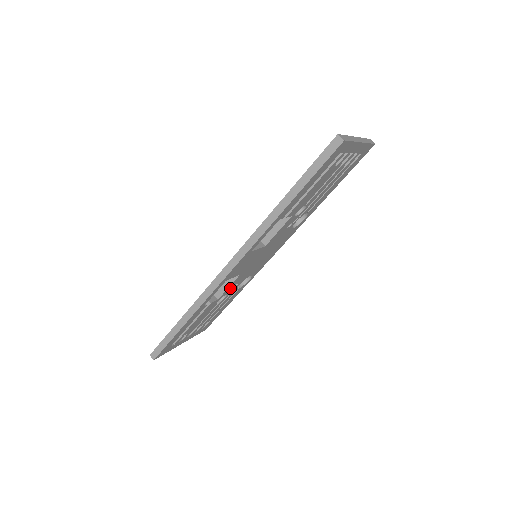
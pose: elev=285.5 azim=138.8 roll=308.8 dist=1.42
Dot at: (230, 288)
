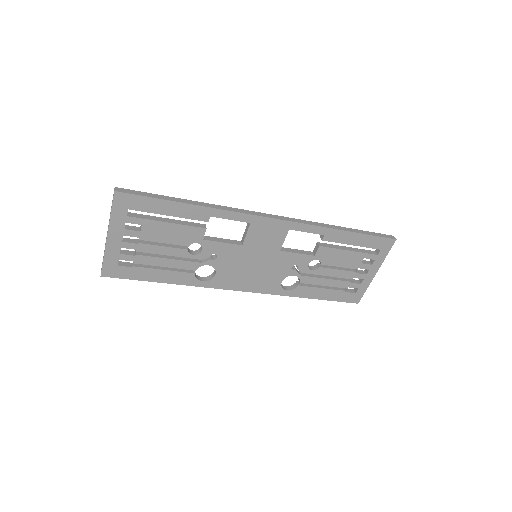
Dot at: (215, 249)
